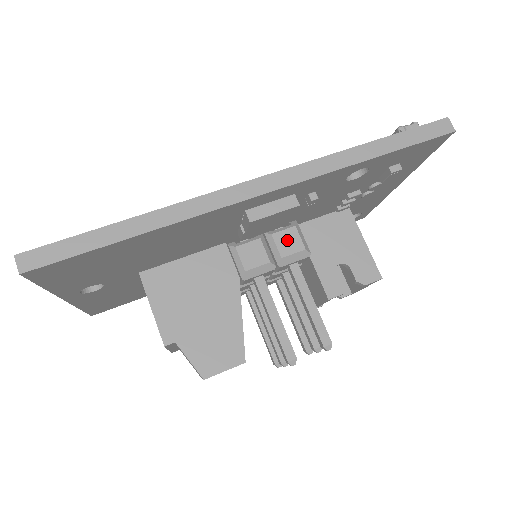
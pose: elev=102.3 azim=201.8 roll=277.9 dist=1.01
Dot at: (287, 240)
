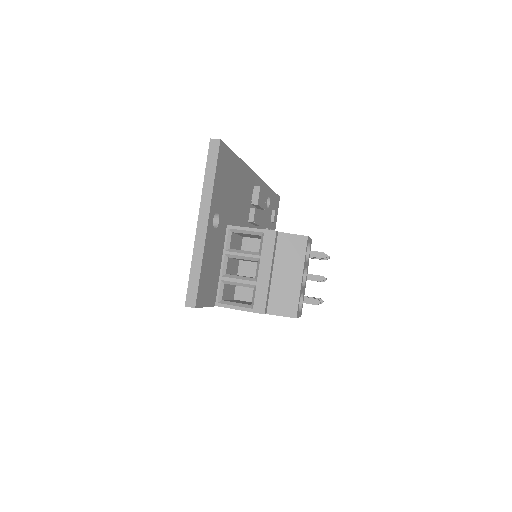
Dot at: occluded
